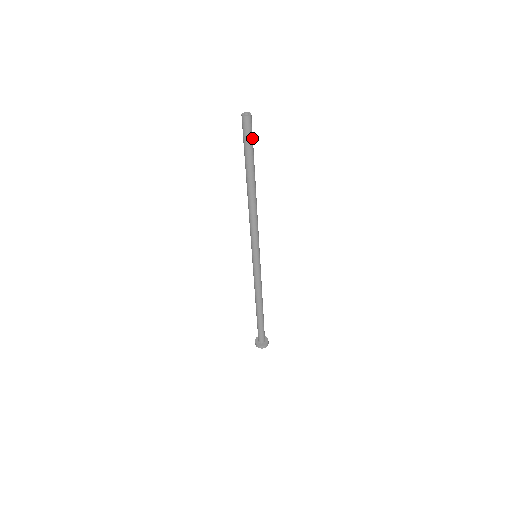
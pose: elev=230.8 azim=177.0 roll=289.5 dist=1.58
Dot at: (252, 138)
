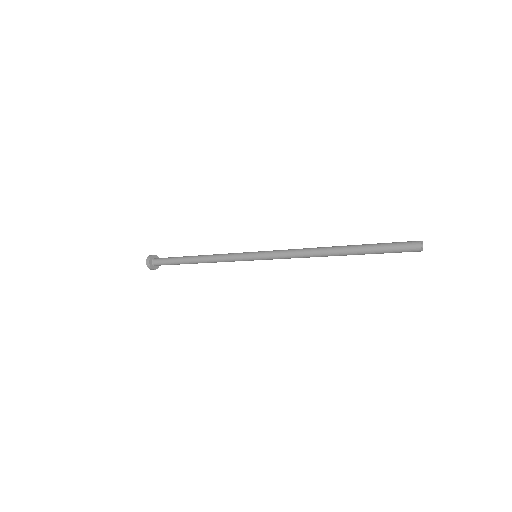
Dot at: occluded
